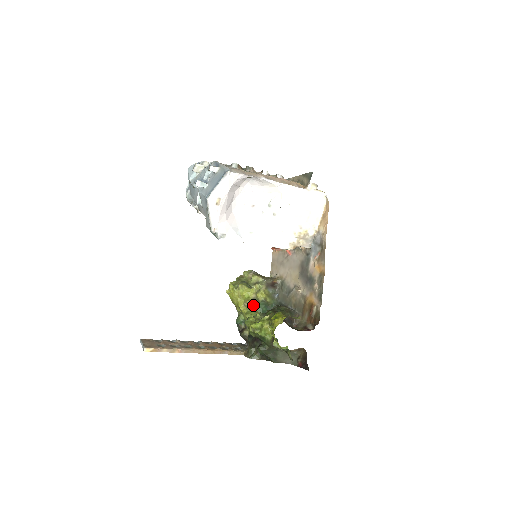
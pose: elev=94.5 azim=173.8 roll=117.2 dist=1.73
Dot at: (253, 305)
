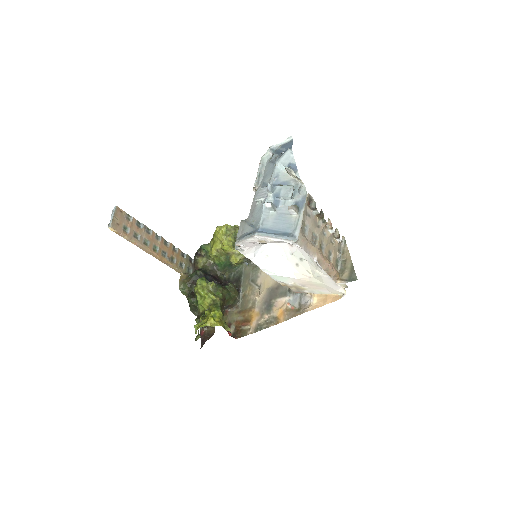
Dot at: (223, 255)
